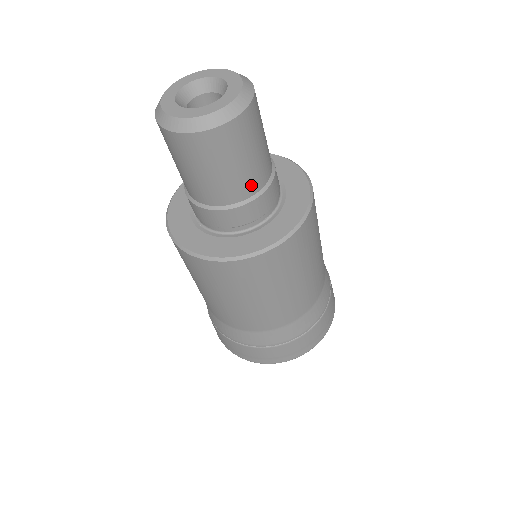
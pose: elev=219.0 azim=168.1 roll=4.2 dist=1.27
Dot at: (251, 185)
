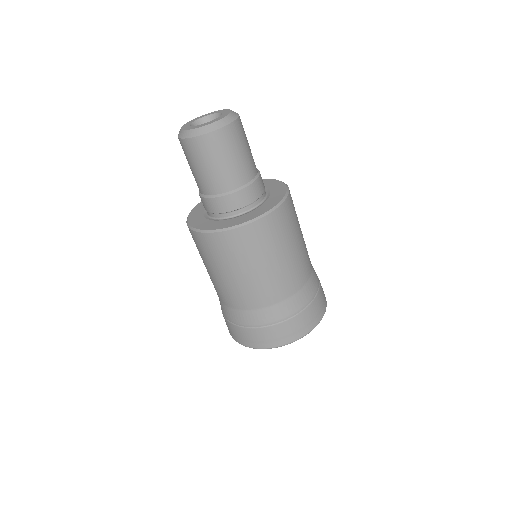
Dot at: (252, 170)
